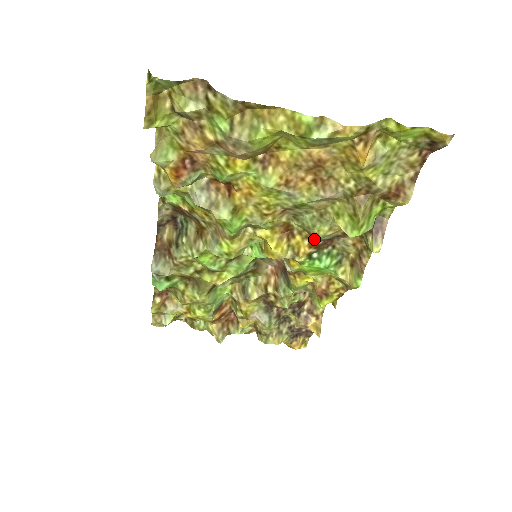
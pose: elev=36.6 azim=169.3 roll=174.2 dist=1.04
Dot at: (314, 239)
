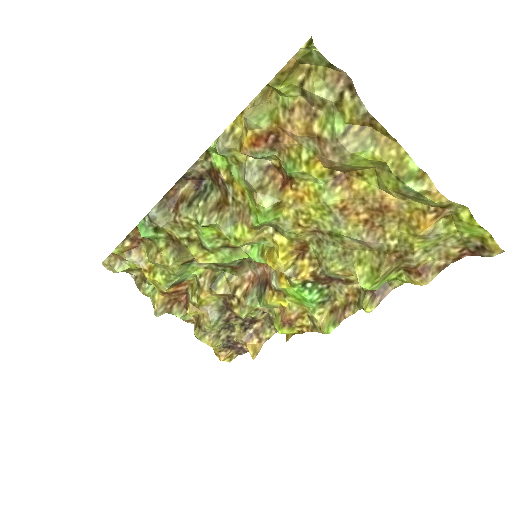
Dot at: (320, 270)
